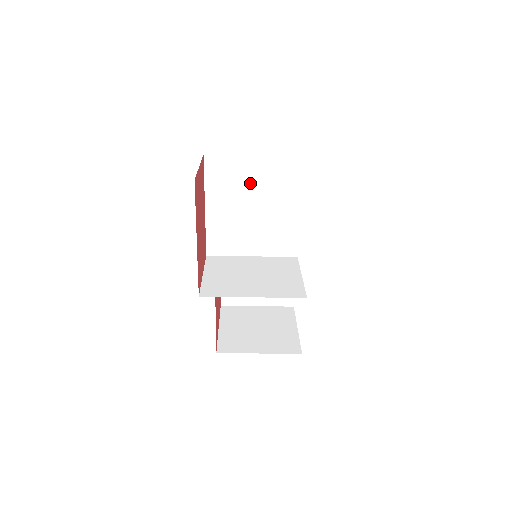
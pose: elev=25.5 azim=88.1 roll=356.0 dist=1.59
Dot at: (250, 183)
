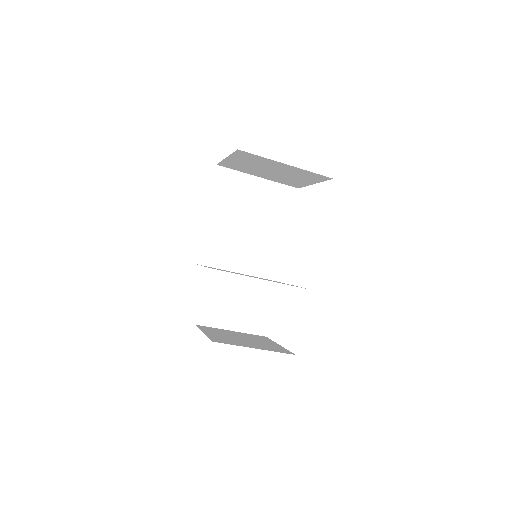
Dot at: (250, 200)
